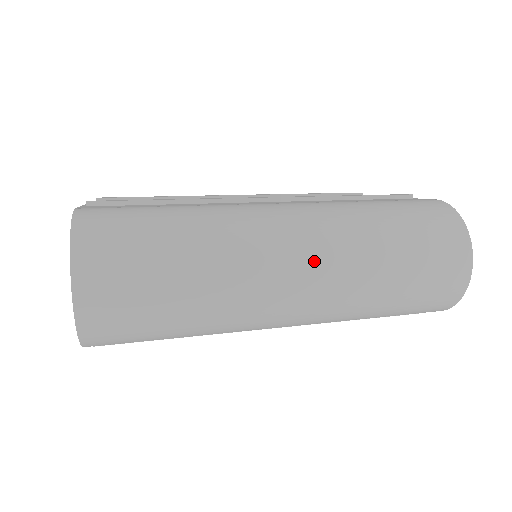
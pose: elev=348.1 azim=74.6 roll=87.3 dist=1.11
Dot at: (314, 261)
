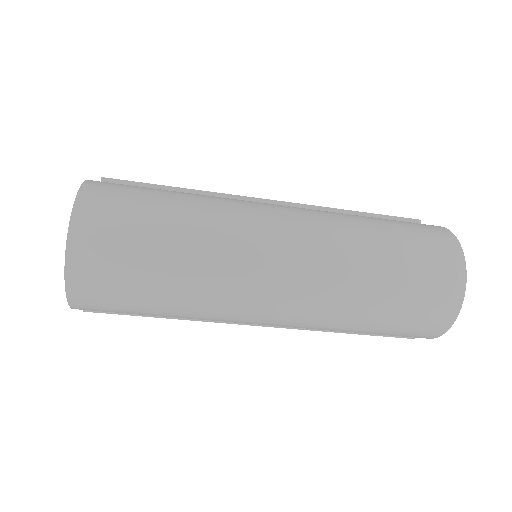
Dot at: (300, 262)
